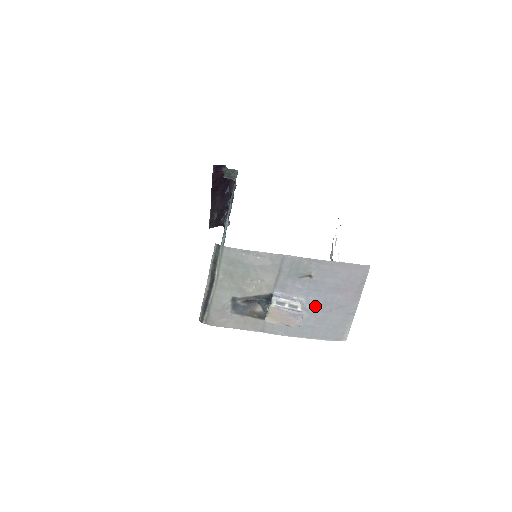
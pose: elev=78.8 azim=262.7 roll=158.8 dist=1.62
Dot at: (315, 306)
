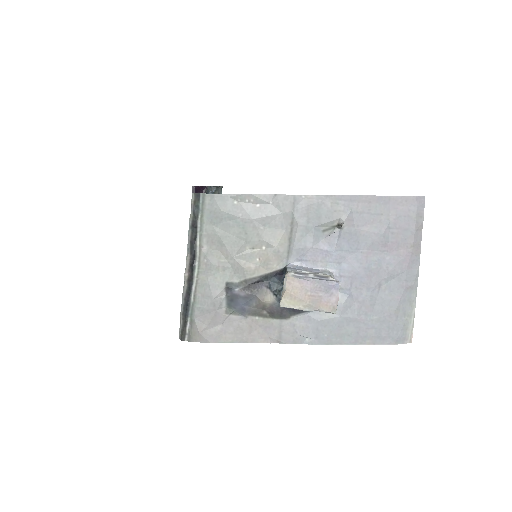
Dot at: (354, 280)
